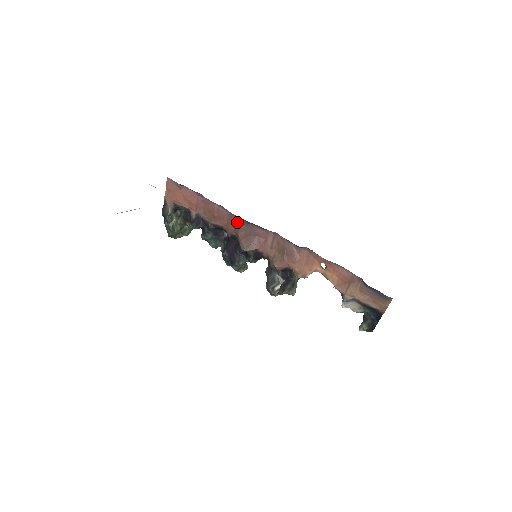
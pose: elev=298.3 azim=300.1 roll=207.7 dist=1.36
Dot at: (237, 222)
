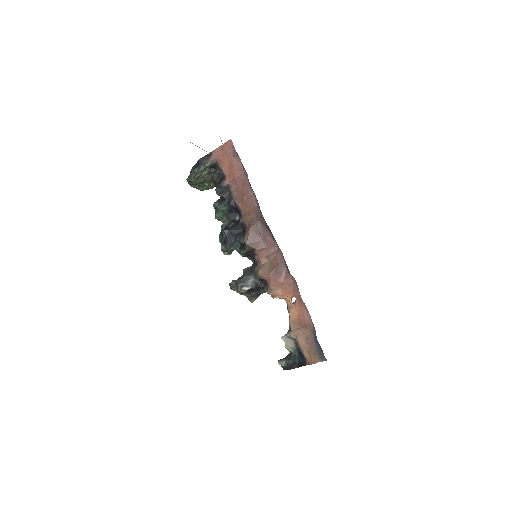
Dot at: (257, 218)
